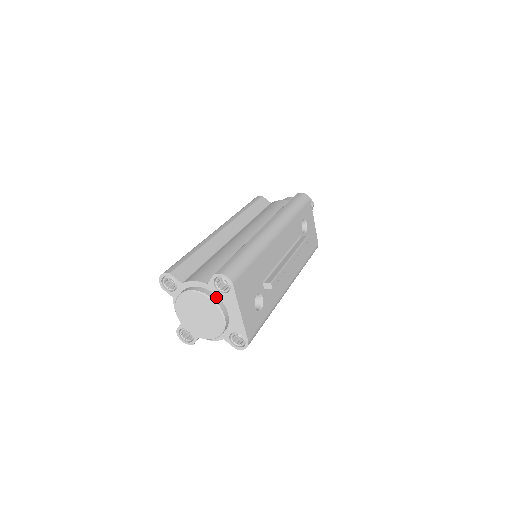
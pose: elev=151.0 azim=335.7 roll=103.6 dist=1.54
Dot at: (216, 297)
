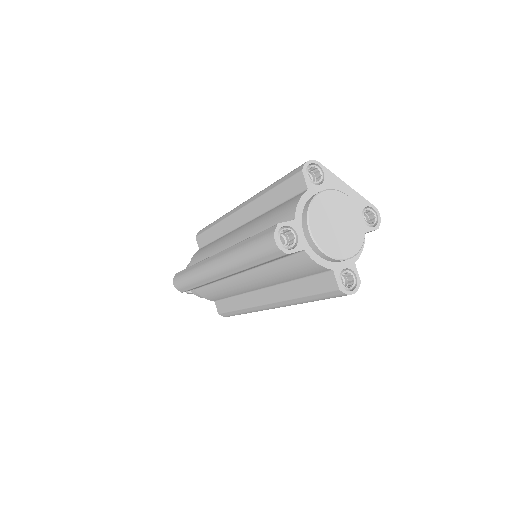
Dot at: occluded
